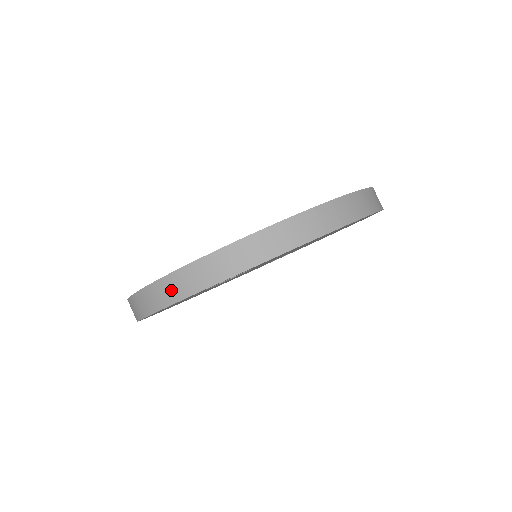
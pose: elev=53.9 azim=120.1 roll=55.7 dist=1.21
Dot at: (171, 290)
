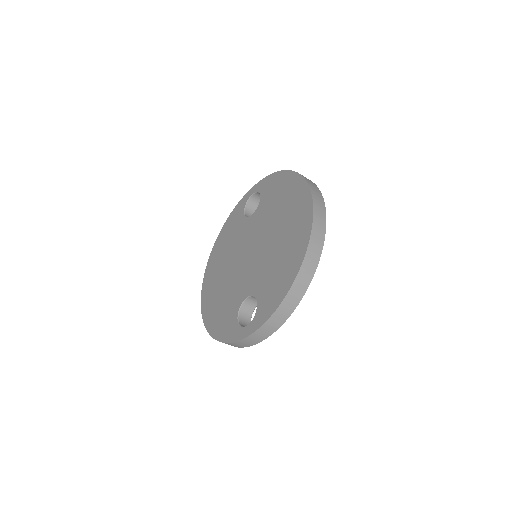
Dot at: (238, 345)
